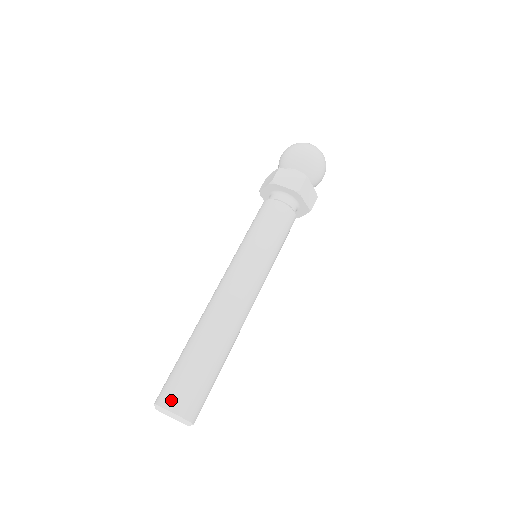
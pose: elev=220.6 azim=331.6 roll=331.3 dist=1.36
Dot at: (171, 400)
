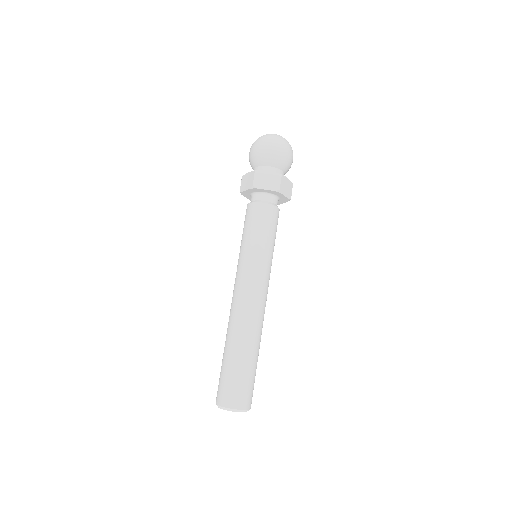
Dot at: (248, 402)
